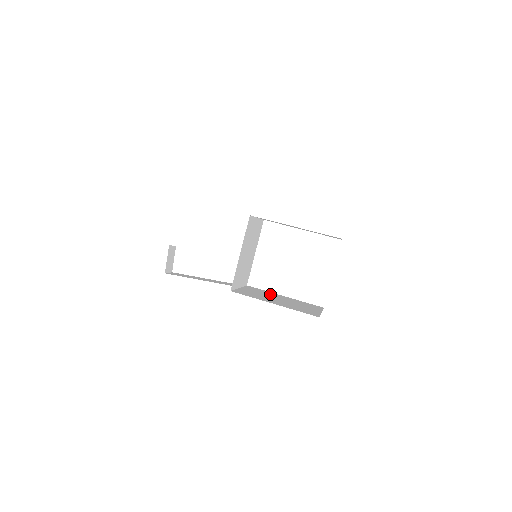
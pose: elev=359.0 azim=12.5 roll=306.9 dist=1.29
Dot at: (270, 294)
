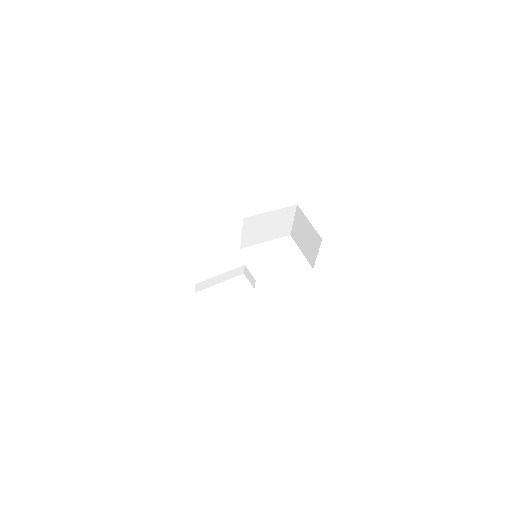
Dot at: occluded
